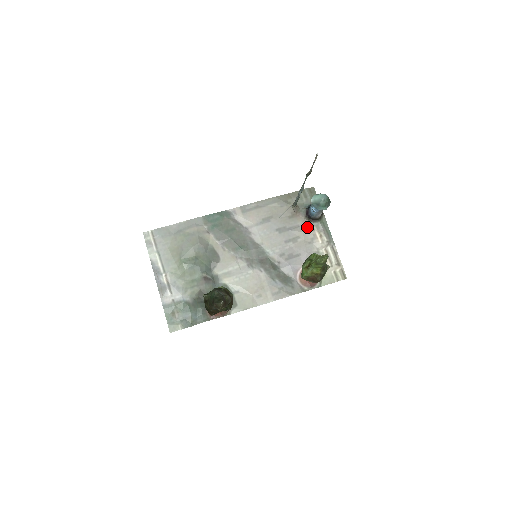
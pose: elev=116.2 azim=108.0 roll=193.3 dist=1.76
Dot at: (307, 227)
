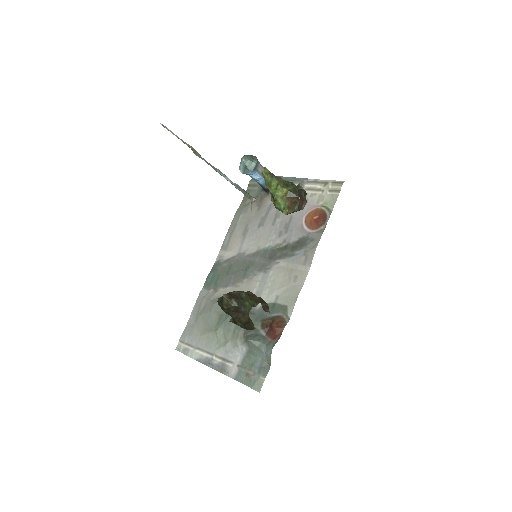
Dot at: occluded
